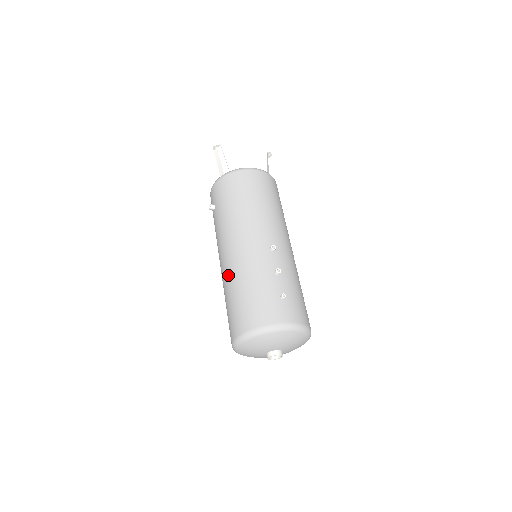
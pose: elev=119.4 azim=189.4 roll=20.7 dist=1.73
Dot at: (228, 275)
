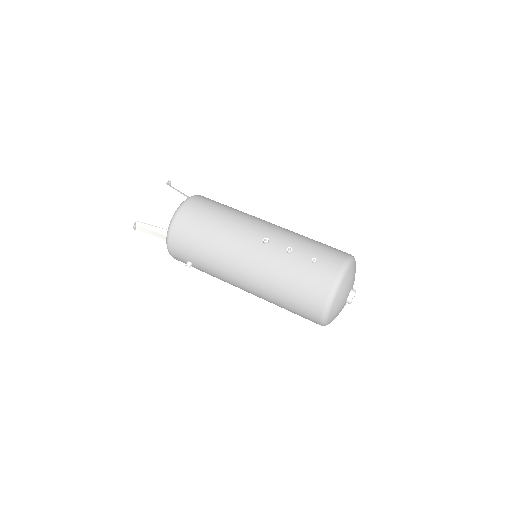
Dot at: (262, 292)
